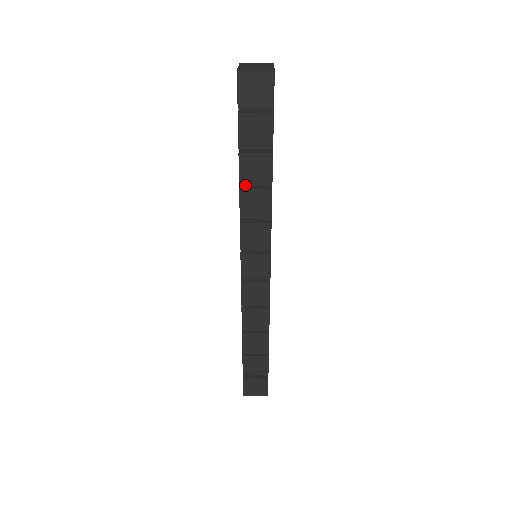
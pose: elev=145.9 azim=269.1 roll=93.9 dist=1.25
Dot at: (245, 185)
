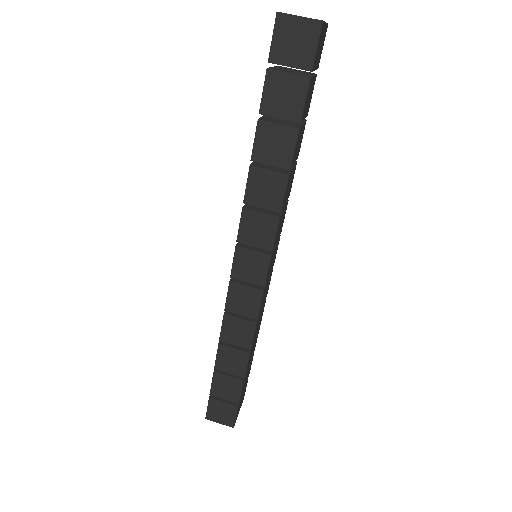
Dot at: (258, 162)
